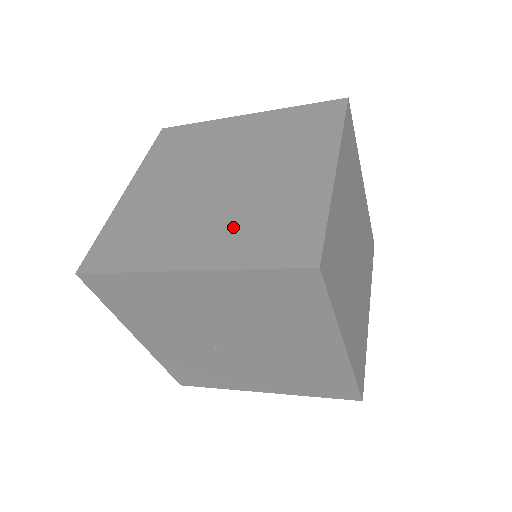
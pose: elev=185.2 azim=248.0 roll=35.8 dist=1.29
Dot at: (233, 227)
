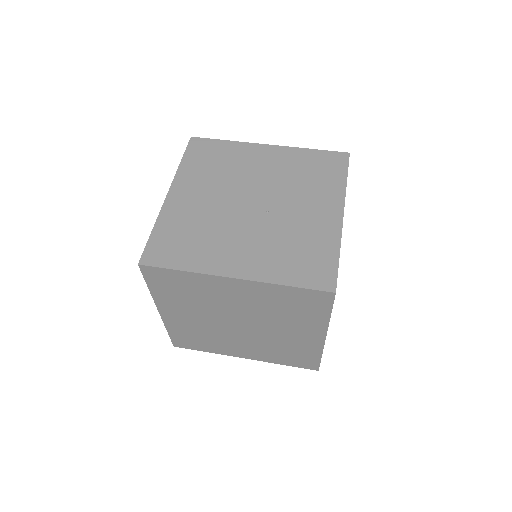
Dot at: (264, 349)
